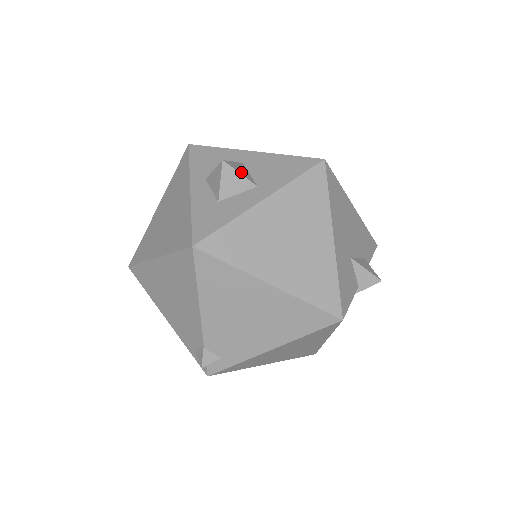
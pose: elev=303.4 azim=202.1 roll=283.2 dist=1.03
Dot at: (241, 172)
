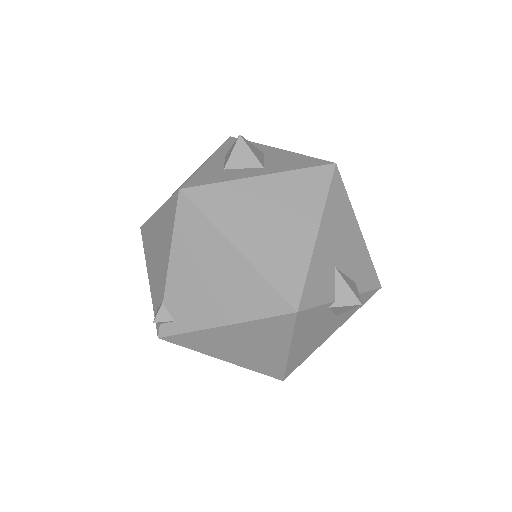
Dot at: (254, 151)
